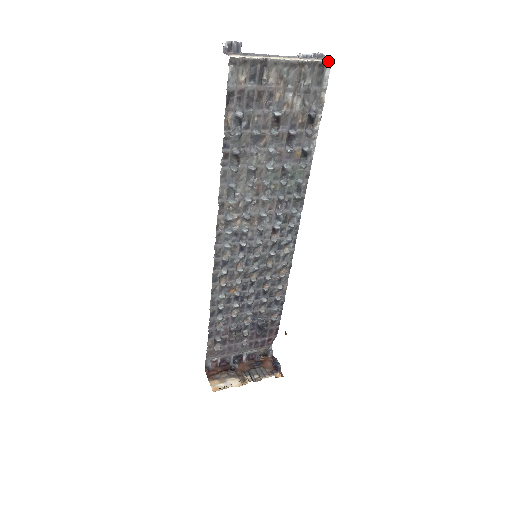
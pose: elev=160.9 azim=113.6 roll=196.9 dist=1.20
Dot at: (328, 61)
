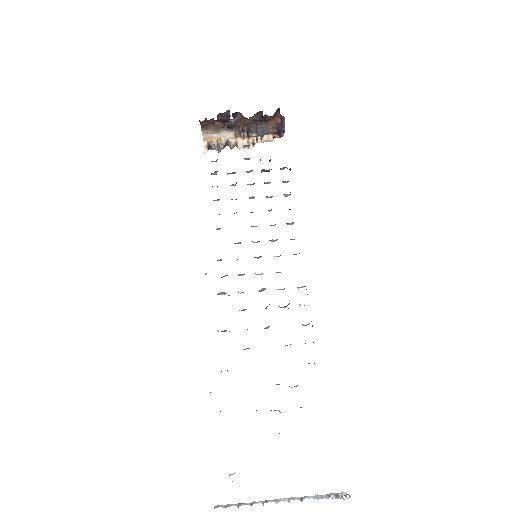
Dot at: occluded
